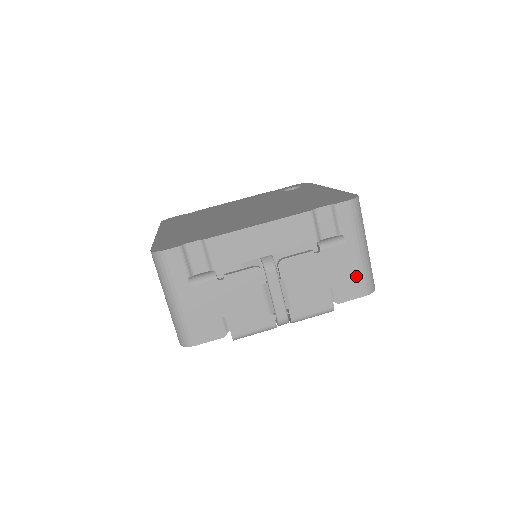
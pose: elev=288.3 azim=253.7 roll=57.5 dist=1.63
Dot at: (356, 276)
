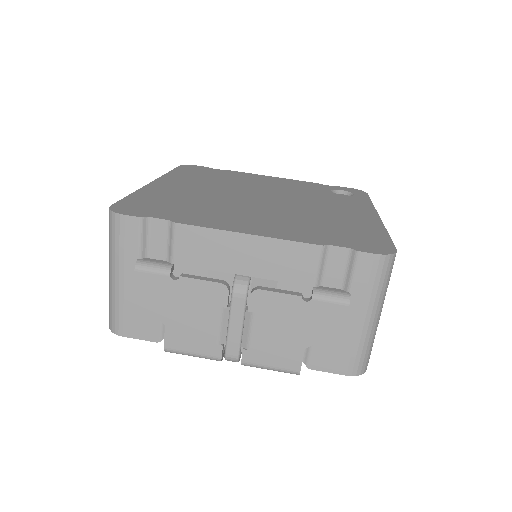
Dot at: (346, 348)
